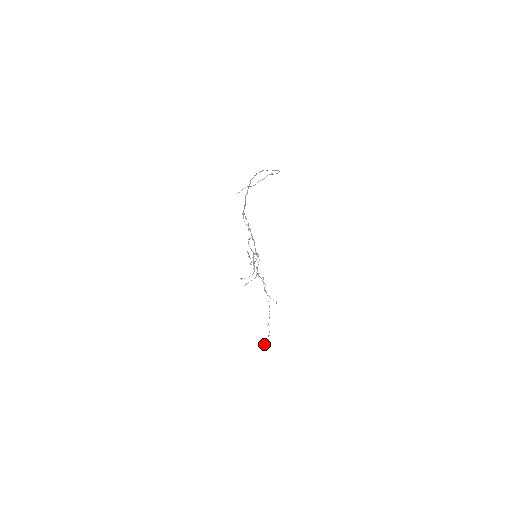
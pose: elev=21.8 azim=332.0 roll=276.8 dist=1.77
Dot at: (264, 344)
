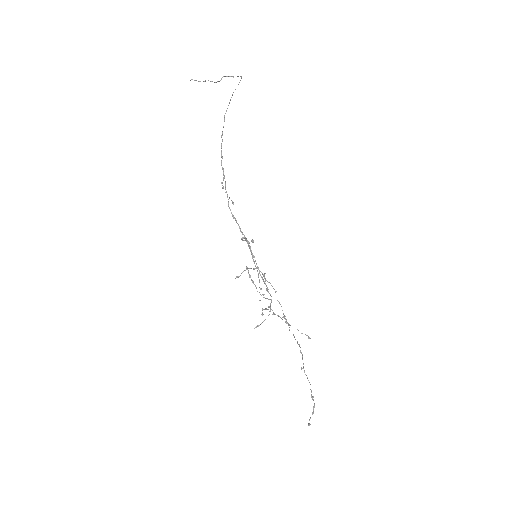
Dot at: occluded
